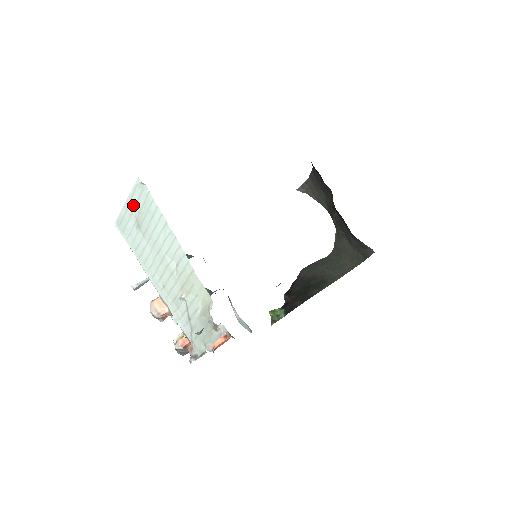
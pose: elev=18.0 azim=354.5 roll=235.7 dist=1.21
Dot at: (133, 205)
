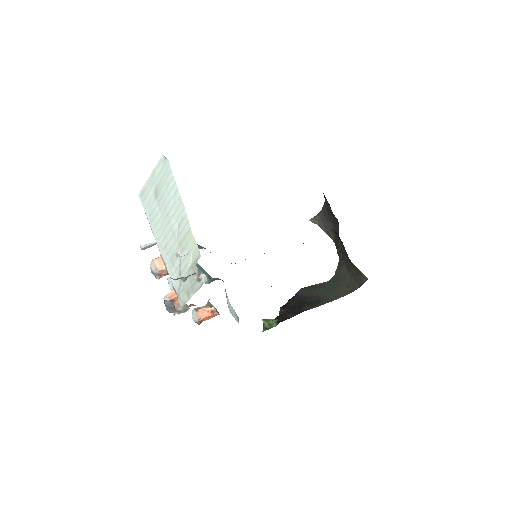
Dot at: (155, 177)
